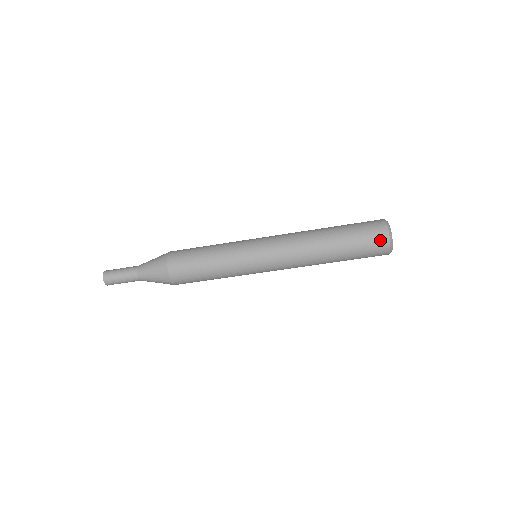
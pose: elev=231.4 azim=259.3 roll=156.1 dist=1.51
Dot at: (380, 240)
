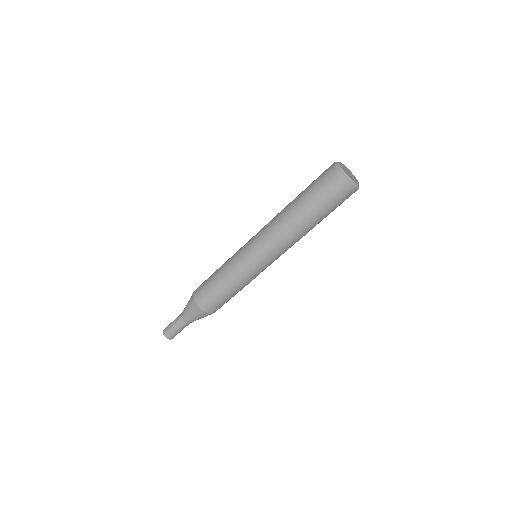
Dot at: (338, 185)
